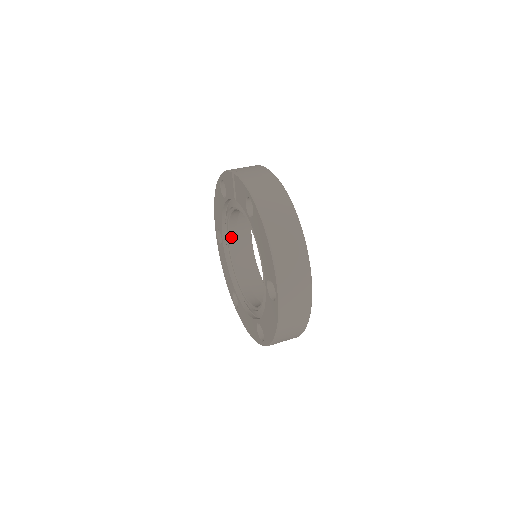
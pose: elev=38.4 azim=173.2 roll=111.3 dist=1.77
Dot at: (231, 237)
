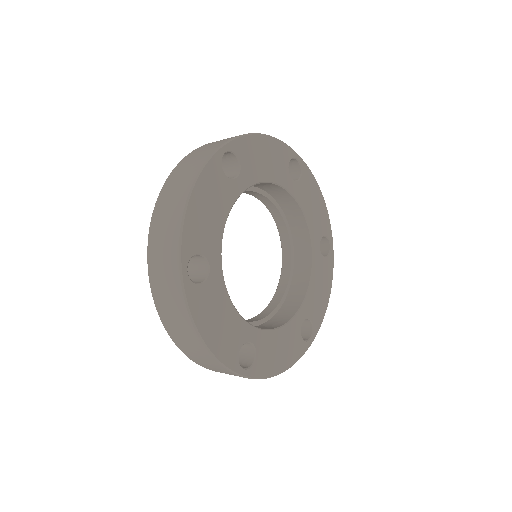
Dot at: (284, 243)
